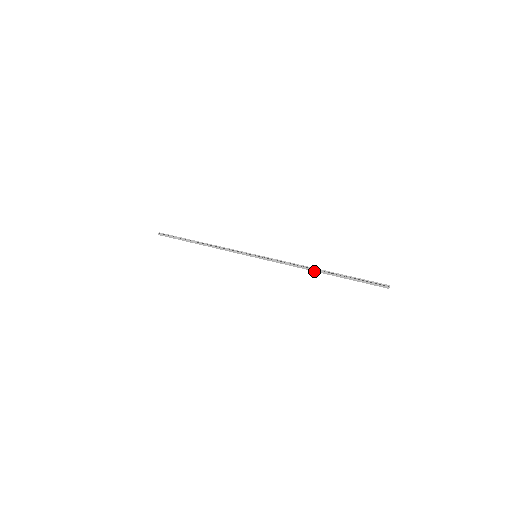
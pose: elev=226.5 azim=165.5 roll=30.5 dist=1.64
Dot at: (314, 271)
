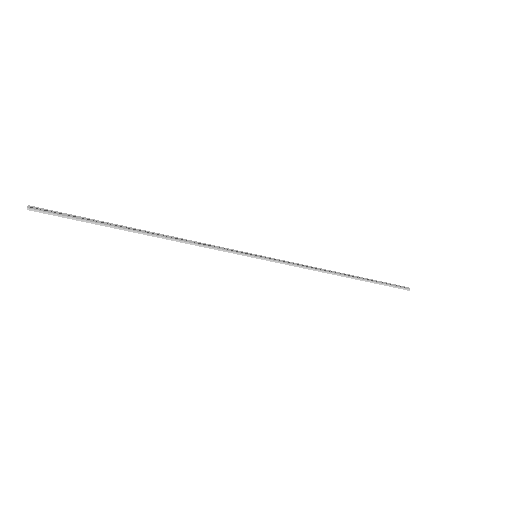
Dot at: (337, 275)
